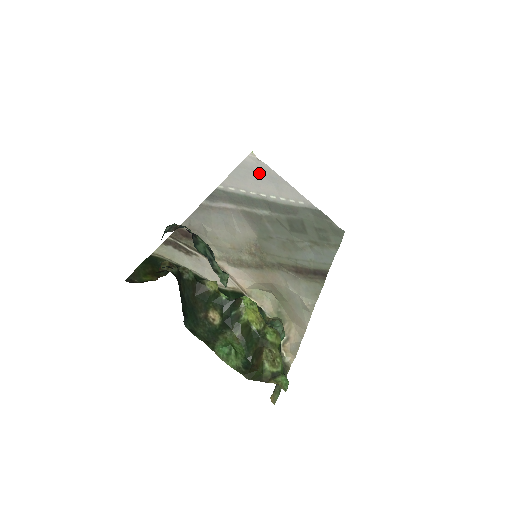
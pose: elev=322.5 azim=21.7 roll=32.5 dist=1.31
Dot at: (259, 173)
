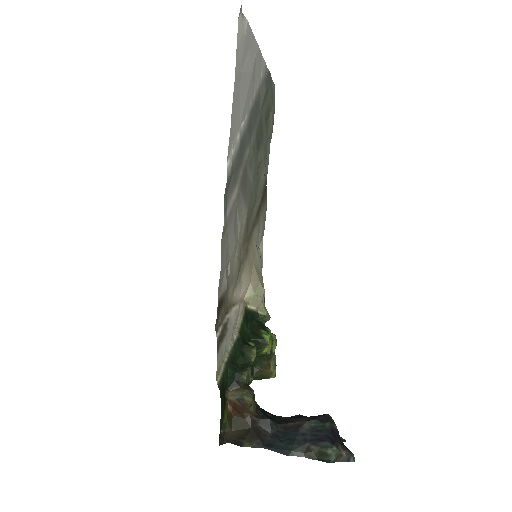
Dot at: (245, 63)
